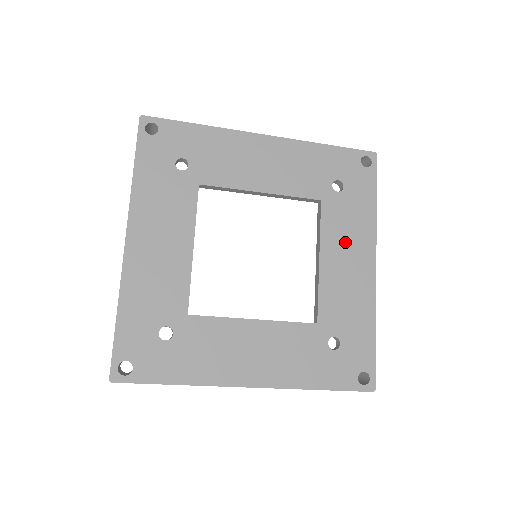
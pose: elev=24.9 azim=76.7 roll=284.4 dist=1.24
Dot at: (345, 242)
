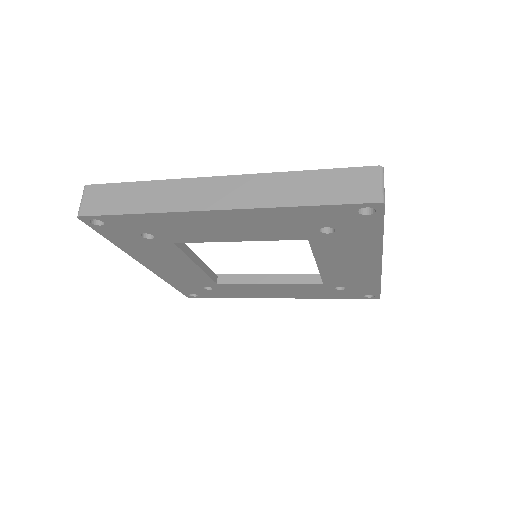
Dot at: (343, 256)
